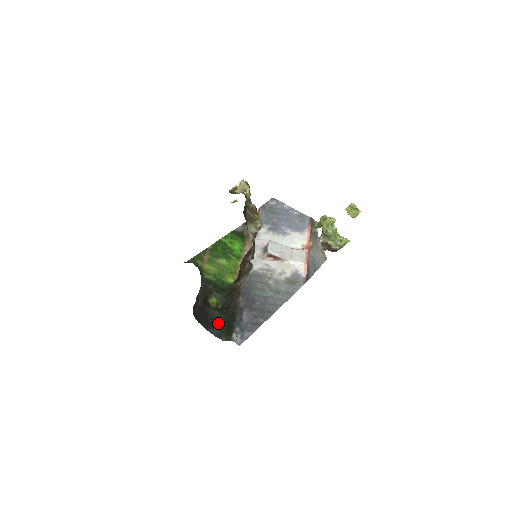
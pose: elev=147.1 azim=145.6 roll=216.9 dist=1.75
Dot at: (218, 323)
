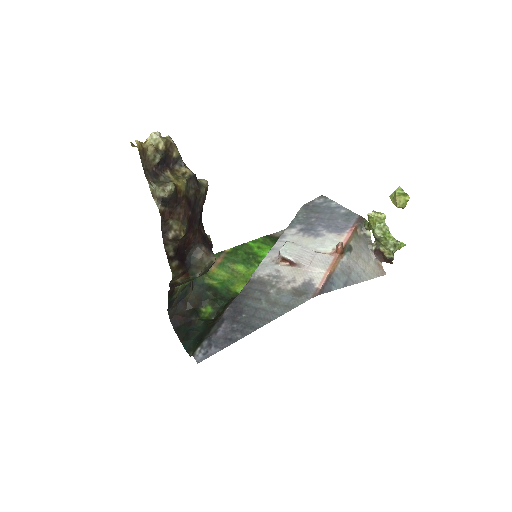
Dot at: (195, 334)
